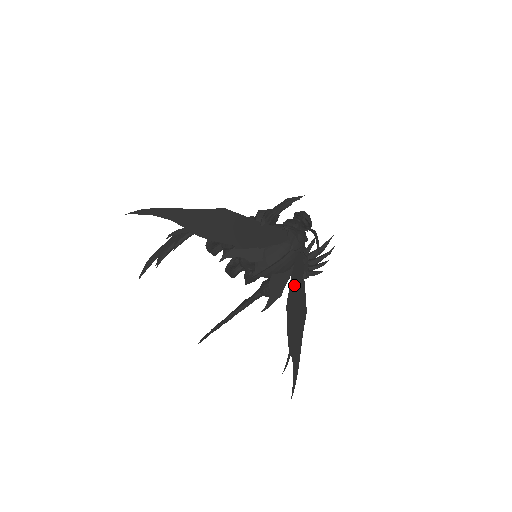
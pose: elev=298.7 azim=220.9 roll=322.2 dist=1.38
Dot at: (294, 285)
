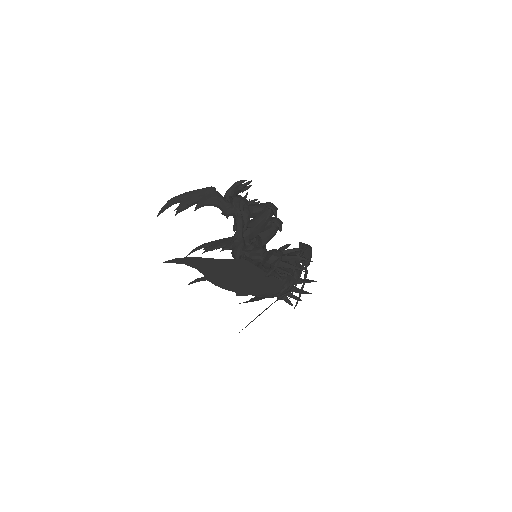
Dot at: occluded
